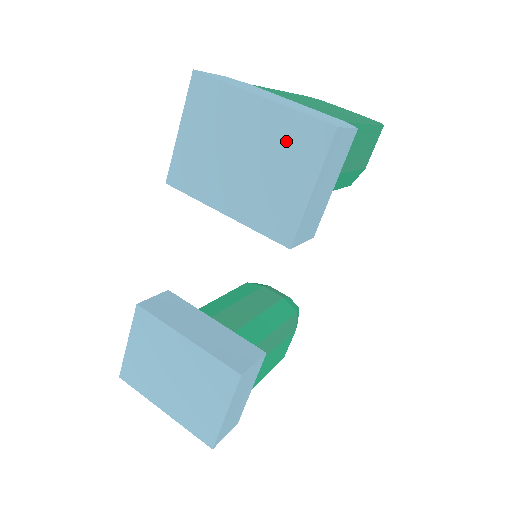
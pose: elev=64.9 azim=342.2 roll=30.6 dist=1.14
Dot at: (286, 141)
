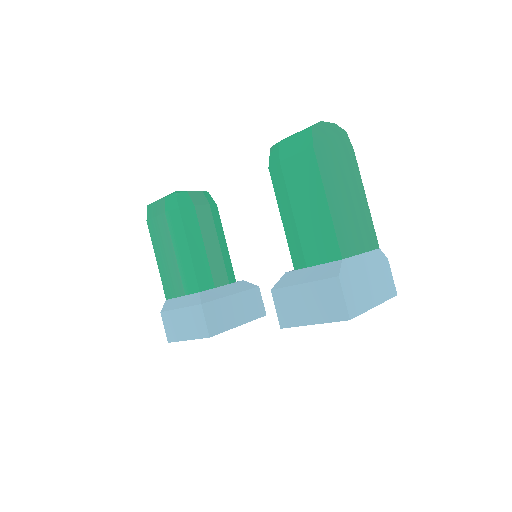
Dot at: occluded
